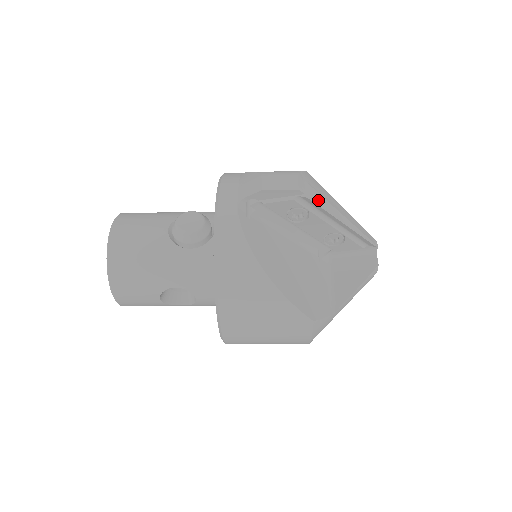
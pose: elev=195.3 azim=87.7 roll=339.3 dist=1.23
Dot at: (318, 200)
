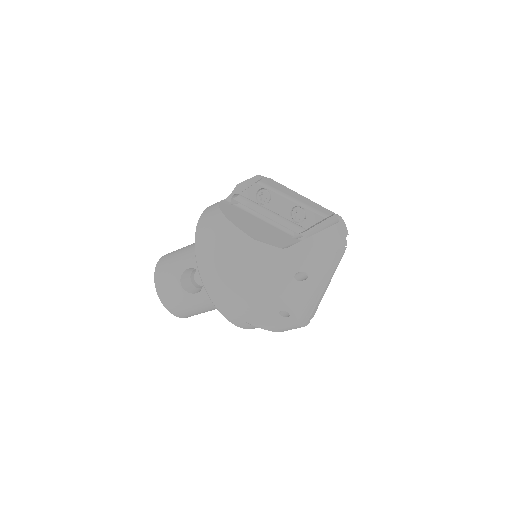
Dot at: (275, 183)
